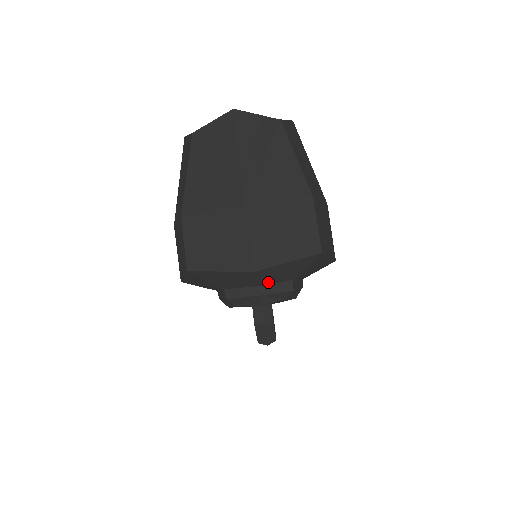
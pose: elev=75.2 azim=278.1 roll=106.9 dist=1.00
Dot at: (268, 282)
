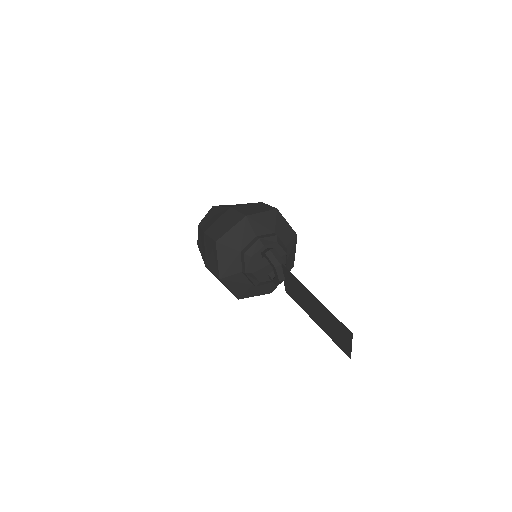
Dot at: (260, 233)
